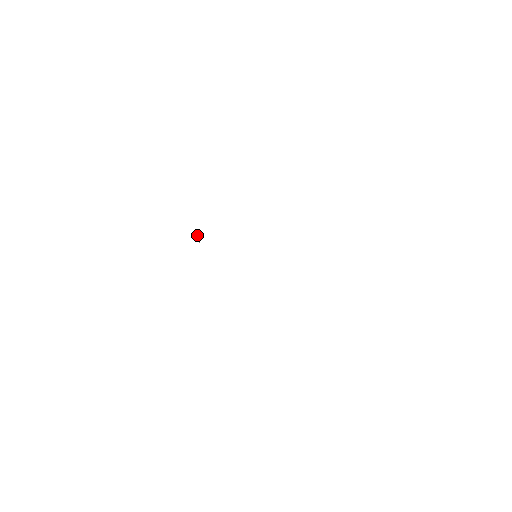
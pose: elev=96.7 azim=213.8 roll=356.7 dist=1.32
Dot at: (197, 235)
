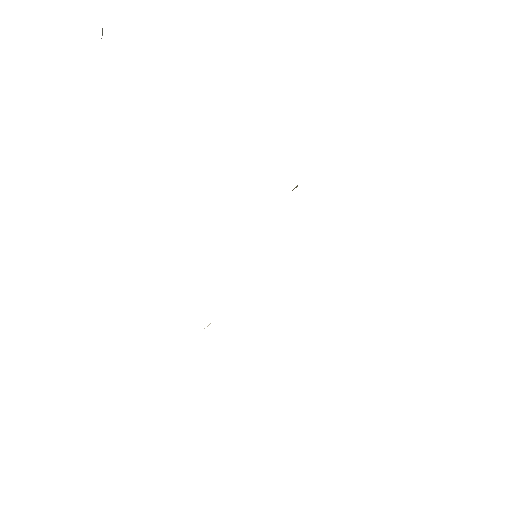
Dot at: occluded
